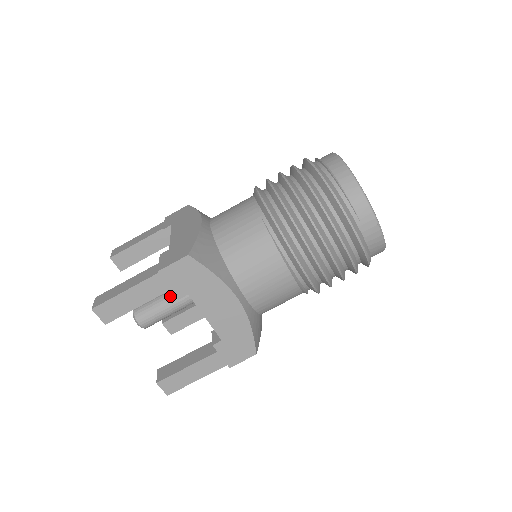
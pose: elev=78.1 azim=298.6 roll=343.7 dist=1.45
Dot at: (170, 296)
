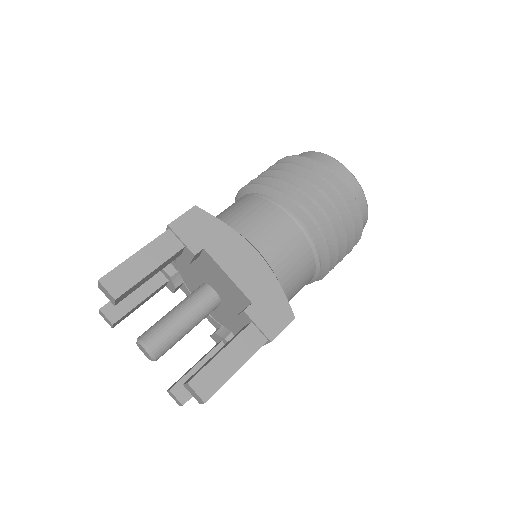
Dot at: (178, 307)
